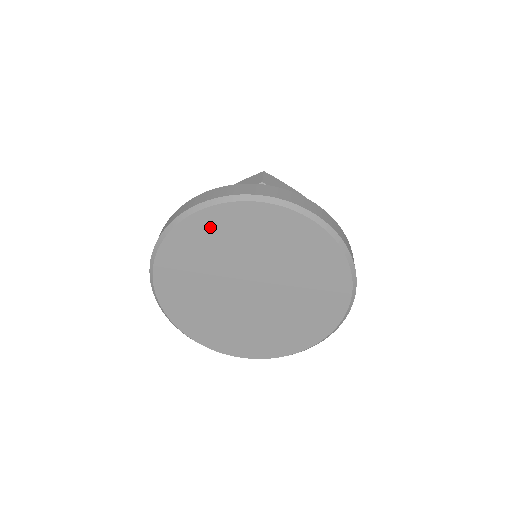
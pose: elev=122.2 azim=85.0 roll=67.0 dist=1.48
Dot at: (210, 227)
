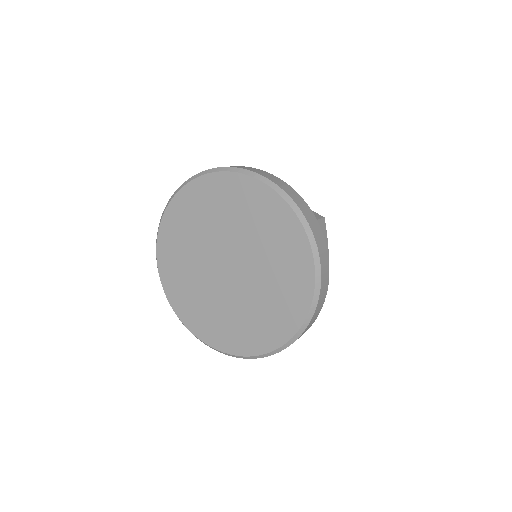
Dot at: (252, 197)
